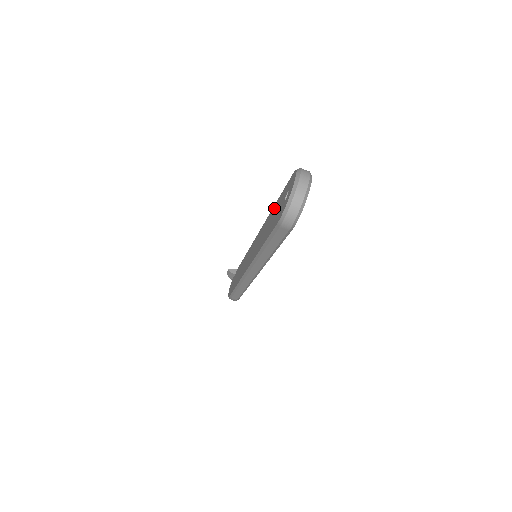
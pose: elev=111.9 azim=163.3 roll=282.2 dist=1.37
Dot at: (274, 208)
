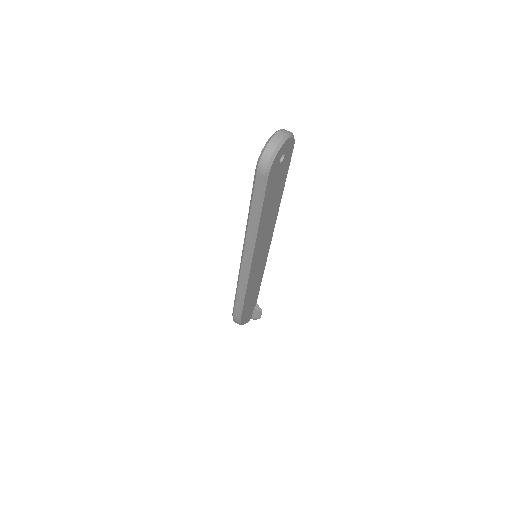
Dot at: occluded
